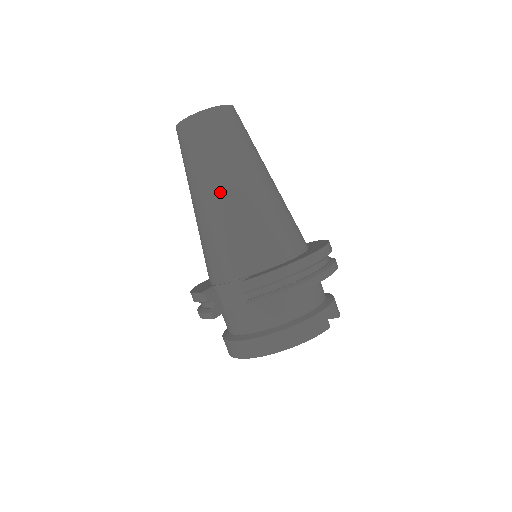
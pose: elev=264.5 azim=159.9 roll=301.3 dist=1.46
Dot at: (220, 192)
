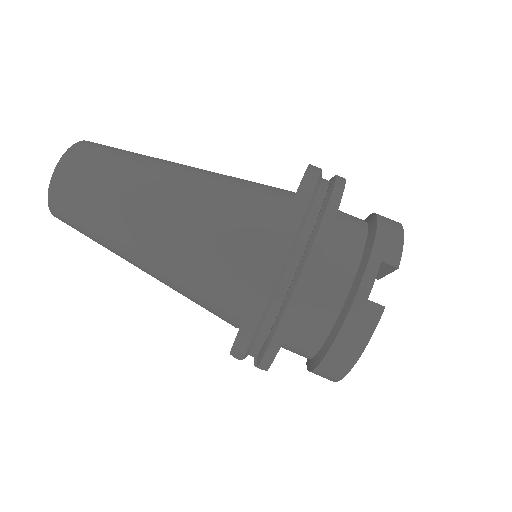
Dot at: (140, 264)
